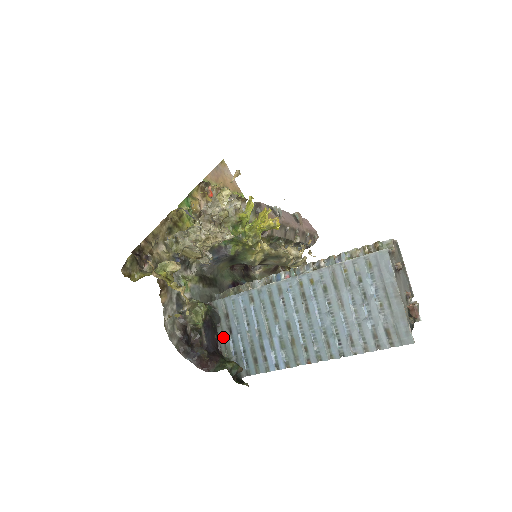
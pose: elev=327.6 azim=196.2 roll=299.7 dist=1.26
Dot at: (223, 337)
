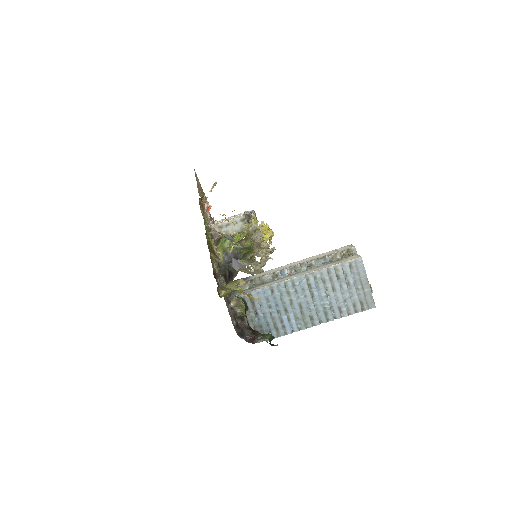
Dot at: (251, 317)
